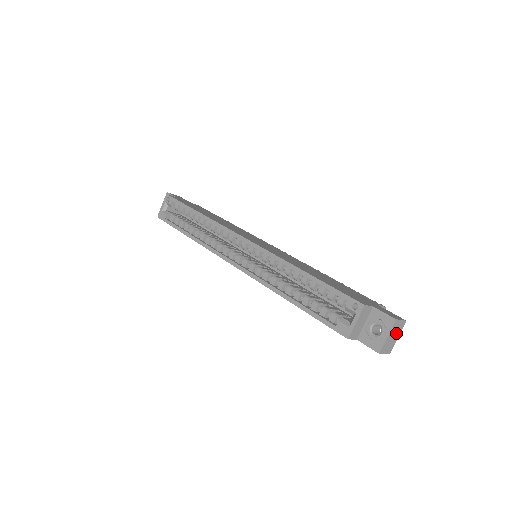
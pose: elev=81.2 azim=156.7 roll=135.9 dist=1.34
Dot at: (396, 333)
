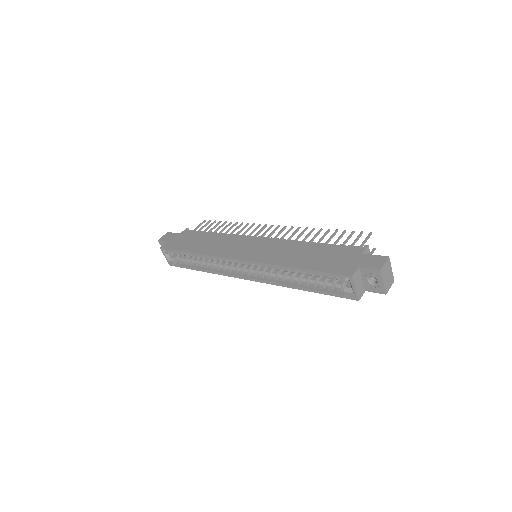
Dot at: (388, 271)
